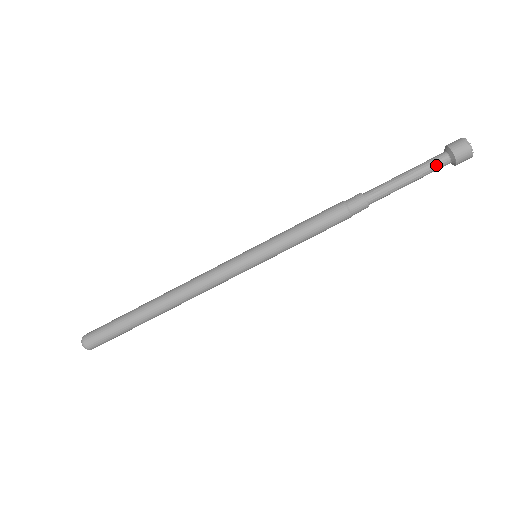
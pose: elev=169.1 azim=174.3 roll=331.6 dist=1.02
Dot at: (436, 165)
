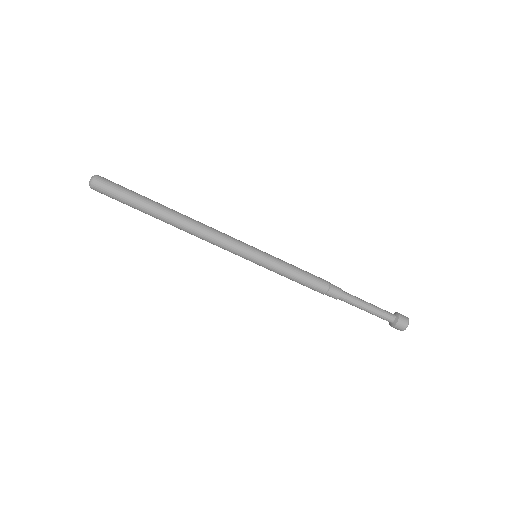
Dot at: (386, 316)
